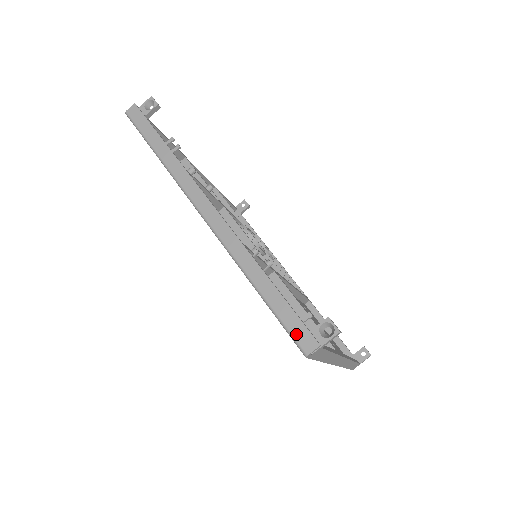
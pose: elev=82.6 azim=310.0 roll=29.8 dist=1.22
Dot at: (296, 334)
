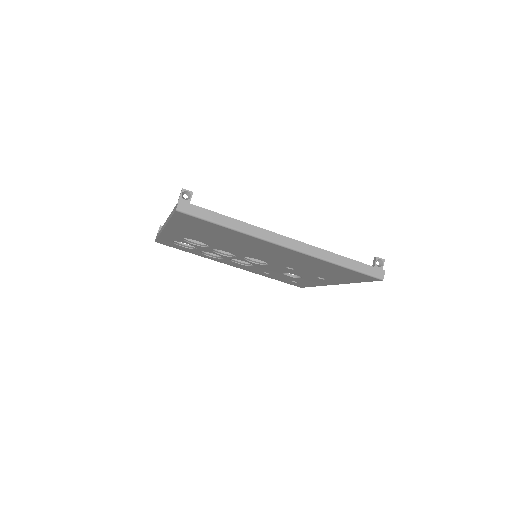
Dot at: (374, 273)
